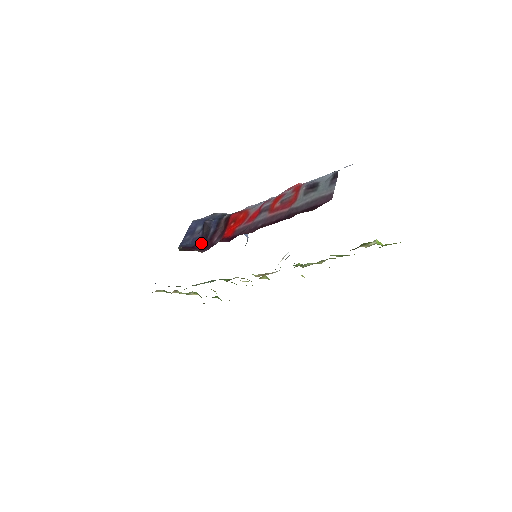
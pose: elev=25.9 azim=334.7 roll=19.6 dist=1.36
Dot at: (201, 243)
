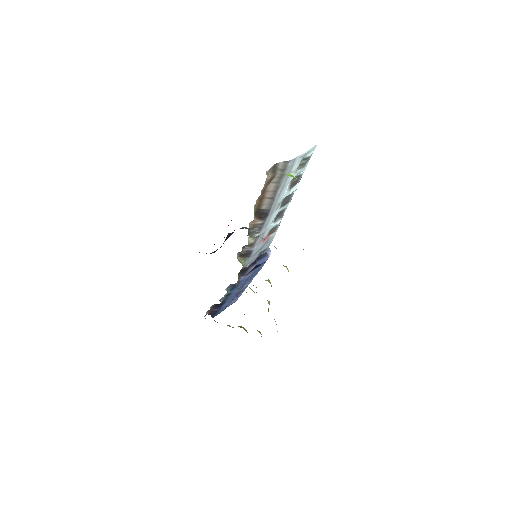
Dot at: occluded
